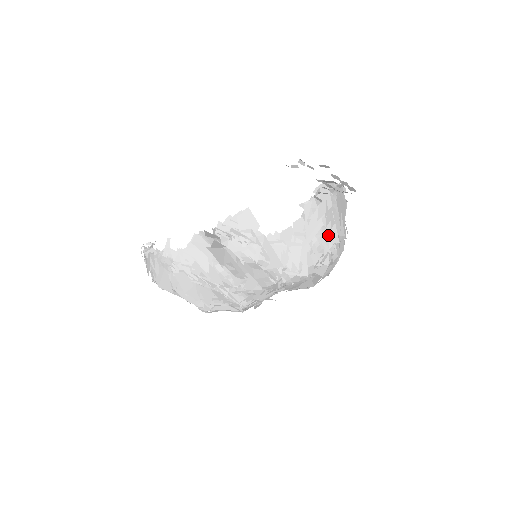
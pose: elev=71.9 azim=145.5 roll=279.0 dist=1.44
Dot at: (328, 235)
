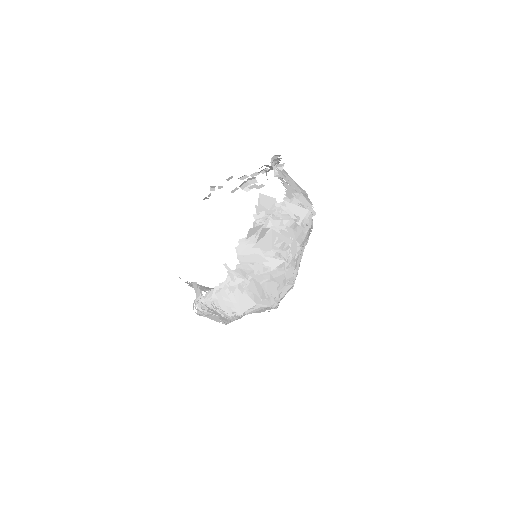
Dot at: occluded
